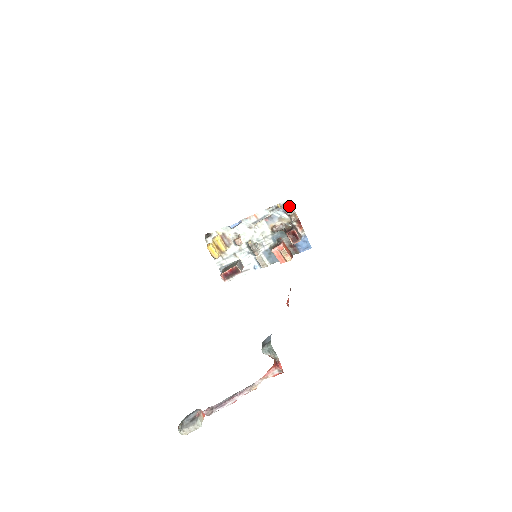
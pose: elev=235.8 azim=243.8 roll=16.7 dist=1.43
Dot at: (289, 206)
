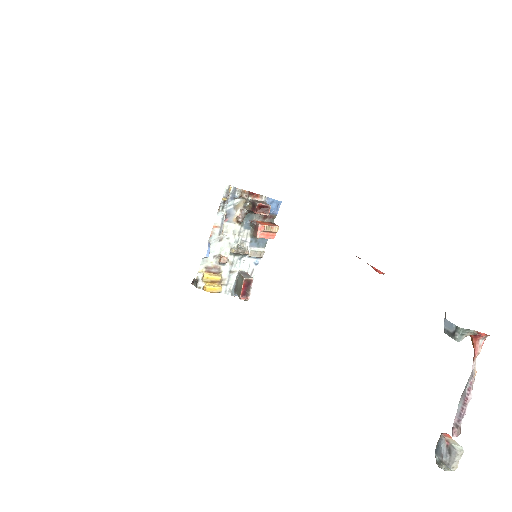
Dot at: (232, 190)
